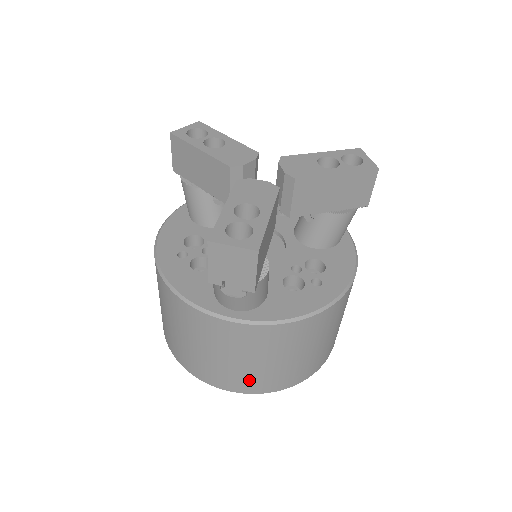
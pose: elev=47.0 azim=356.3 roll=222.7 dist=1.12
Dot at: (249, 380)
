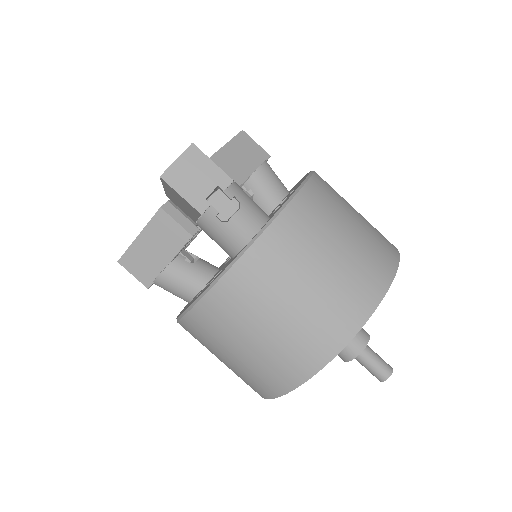
Dot at: (353, 290)
